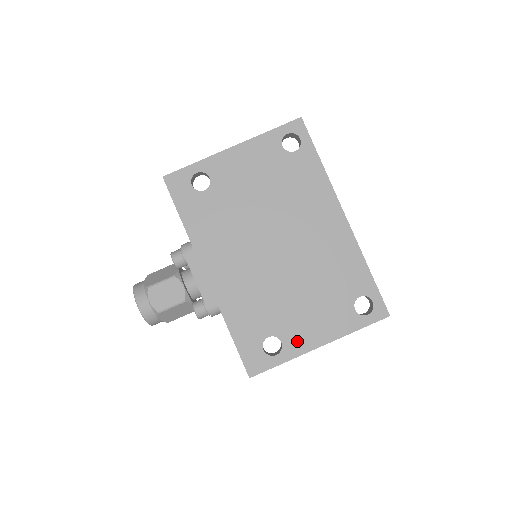
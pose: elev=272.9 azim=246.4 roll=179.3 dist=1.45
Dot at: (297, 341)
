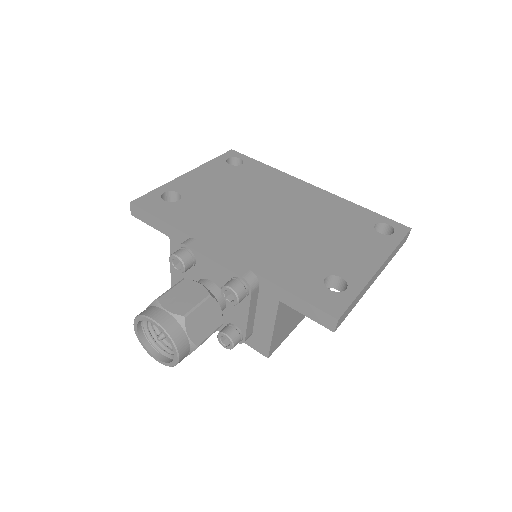
Dot at: (355, 271)
